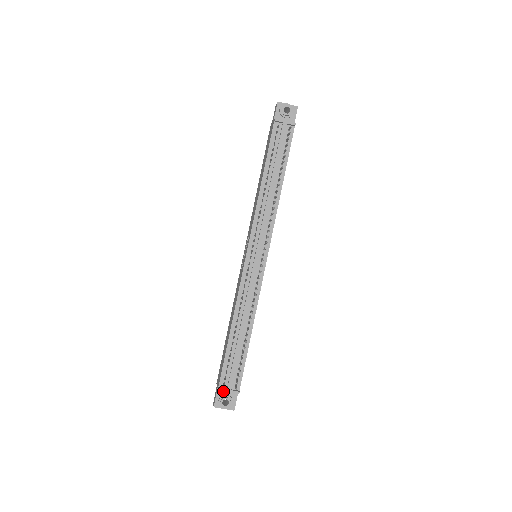
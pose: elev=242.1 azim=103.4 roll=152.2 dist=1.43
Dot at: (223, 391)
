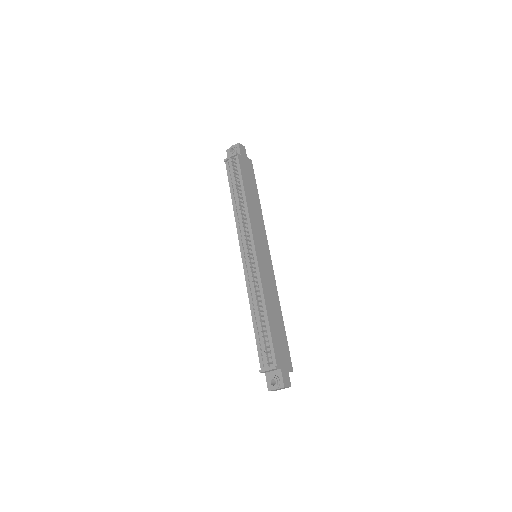
Dot at: (263, 371)
